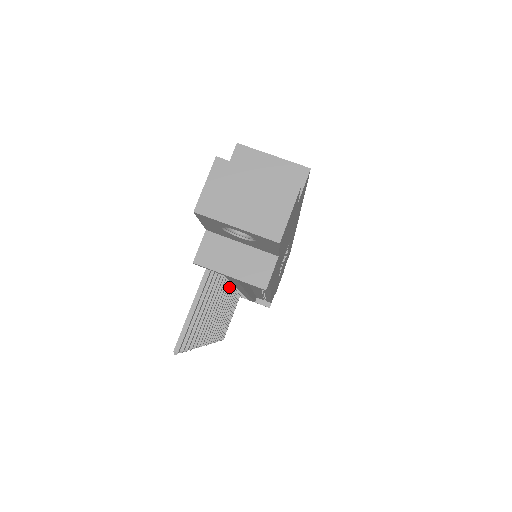
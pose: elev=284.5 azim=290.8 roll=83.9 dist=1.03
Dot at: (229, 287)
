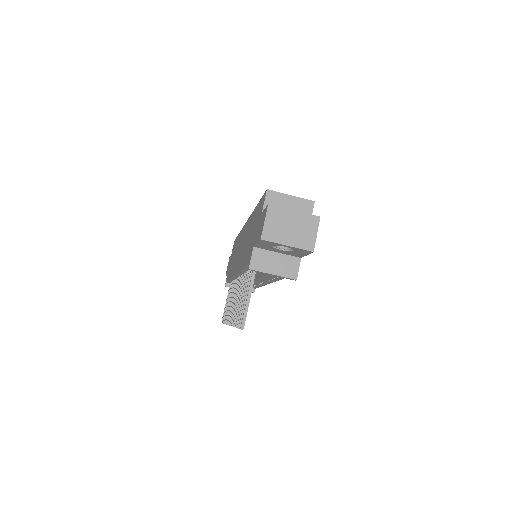
Dot at: occluded
